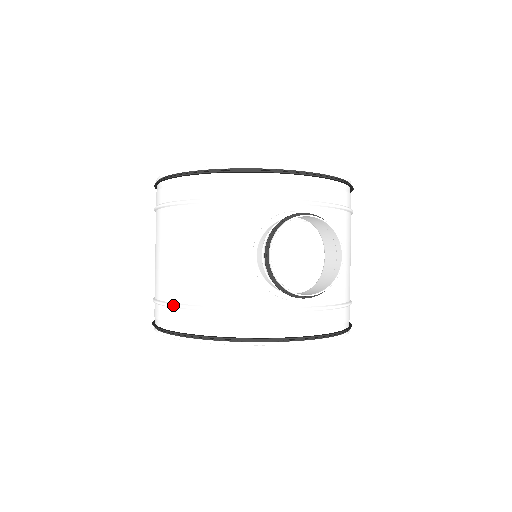
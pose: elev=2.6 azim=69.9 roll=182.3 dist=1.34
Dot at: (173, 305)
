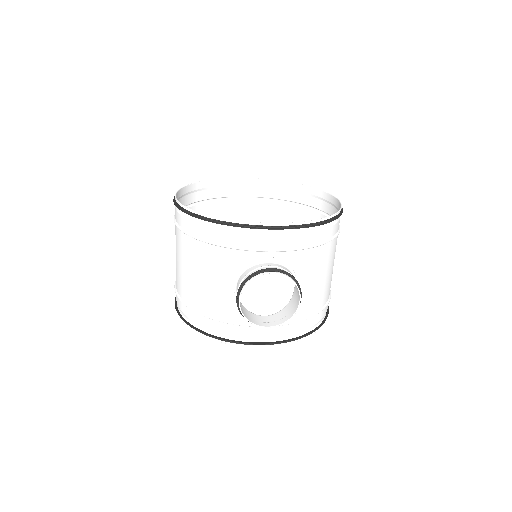
Dot at: (182, 302)
